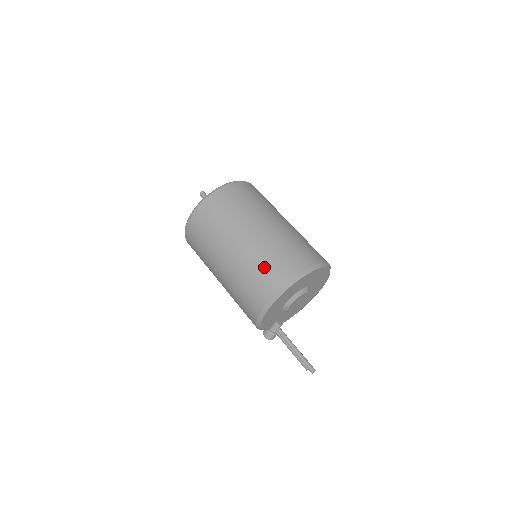
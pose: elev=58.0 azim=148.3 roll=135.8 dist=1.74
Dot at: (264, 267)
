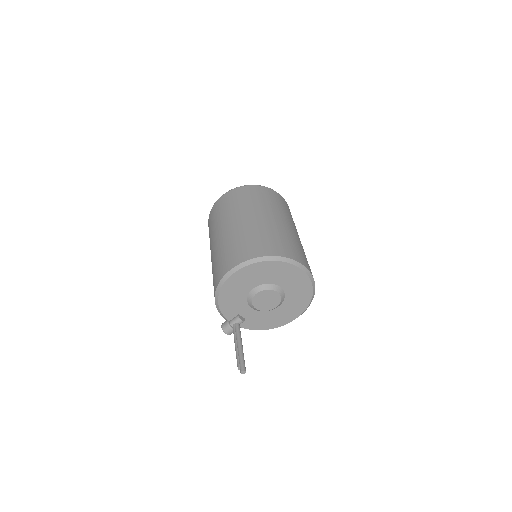
Dot at: (247, 241)
